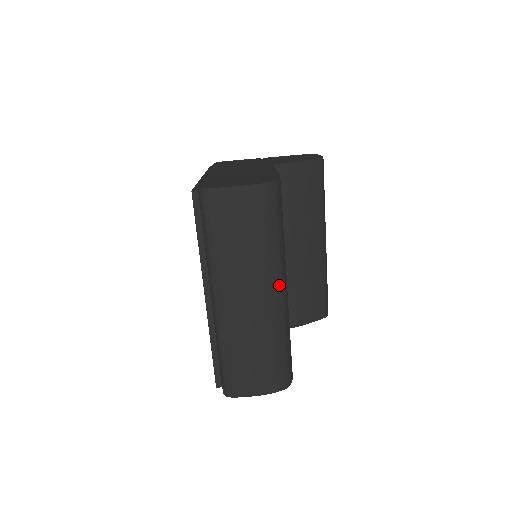
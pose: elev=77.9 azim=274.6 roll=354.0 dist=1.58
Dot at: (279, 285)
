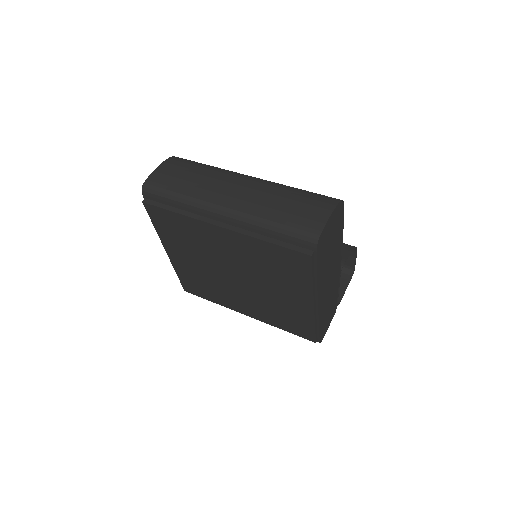
Dot at: (244, 175)
